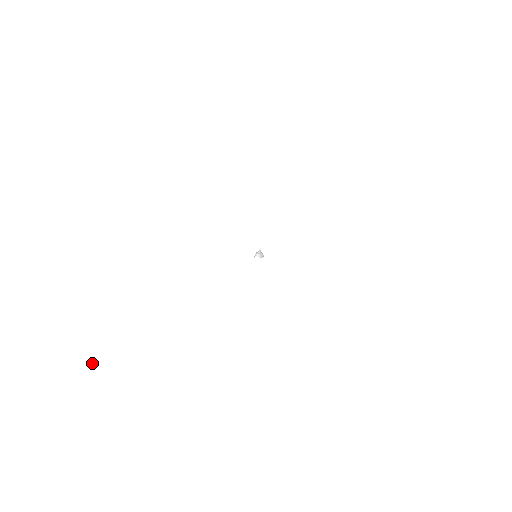
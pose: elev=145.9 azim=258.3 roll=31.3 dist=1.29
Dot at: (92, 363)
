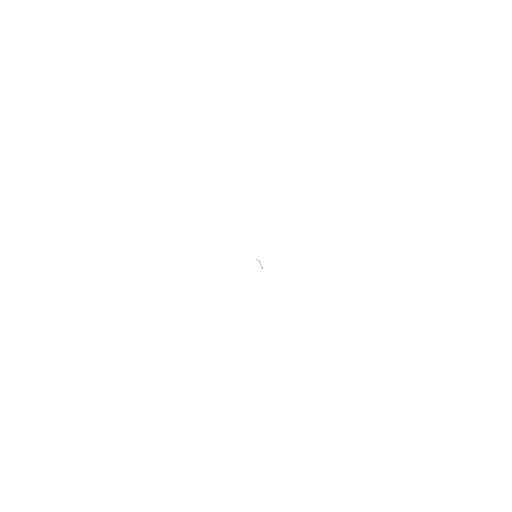
Dot at: occluded
